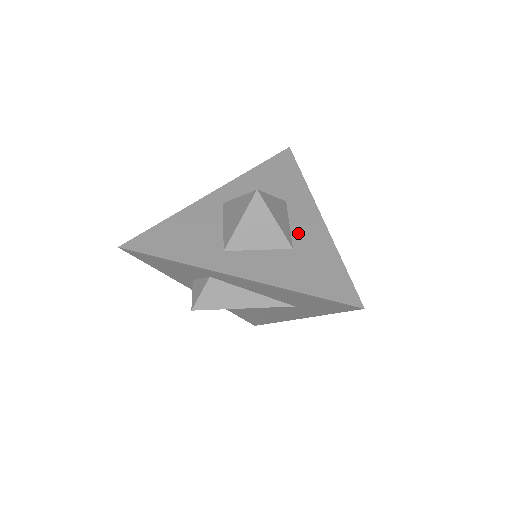
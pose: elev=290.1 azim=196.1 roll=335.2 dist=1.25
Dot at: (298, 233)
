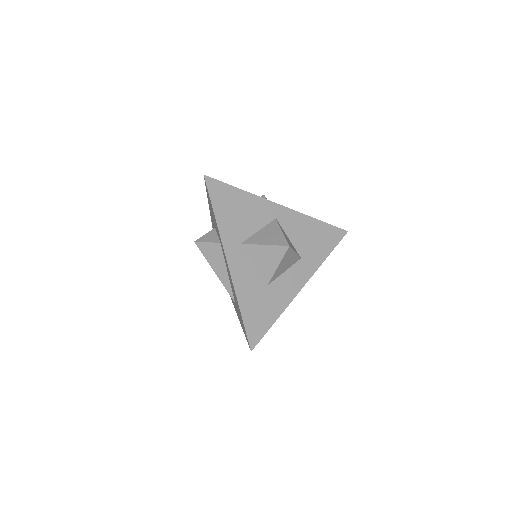
Dot at: (281, 281)
